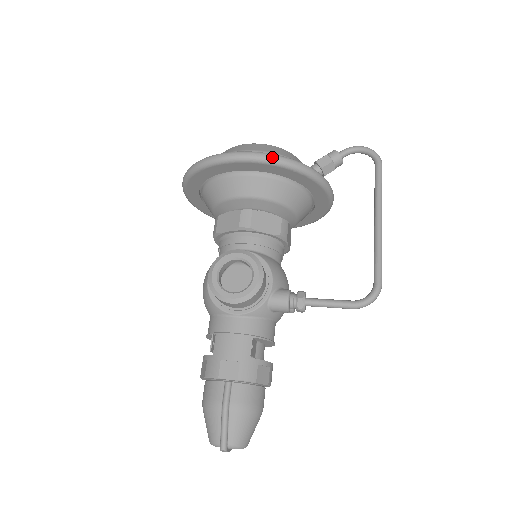
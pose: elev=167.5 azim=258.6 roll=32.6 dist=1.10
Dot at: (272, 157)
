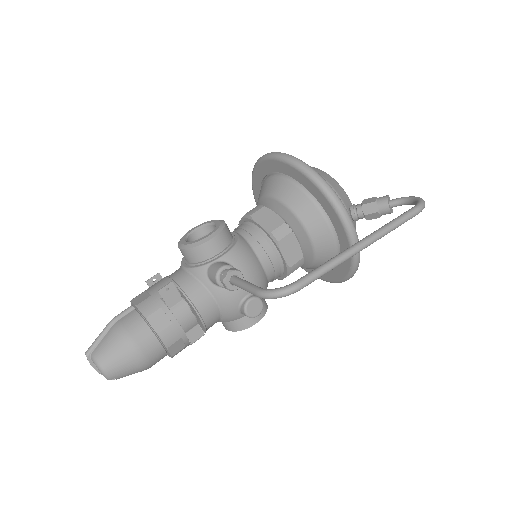
Dot at: (289, 157)
